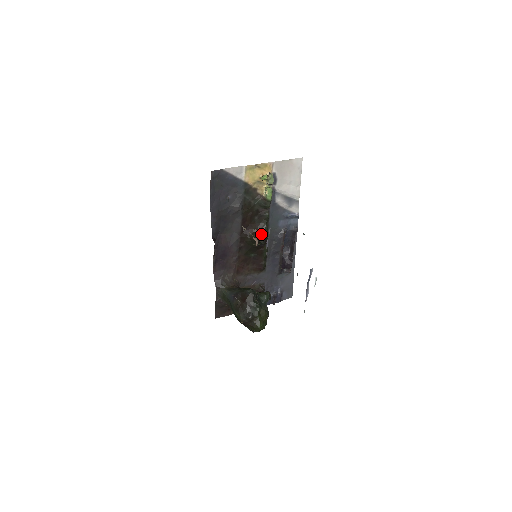
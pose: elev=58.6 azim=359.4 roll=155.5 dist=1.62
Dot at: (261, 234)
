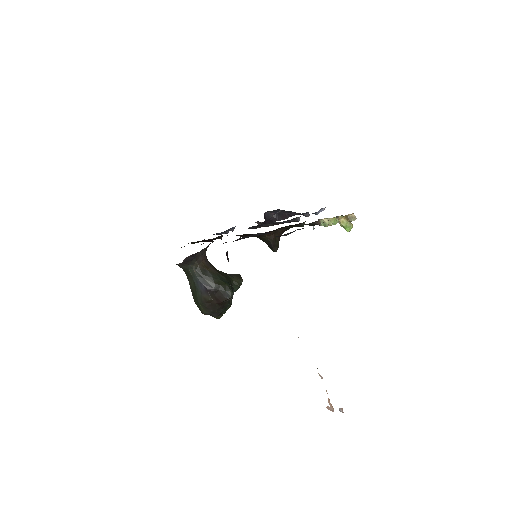
Dot at: (278, 237)
